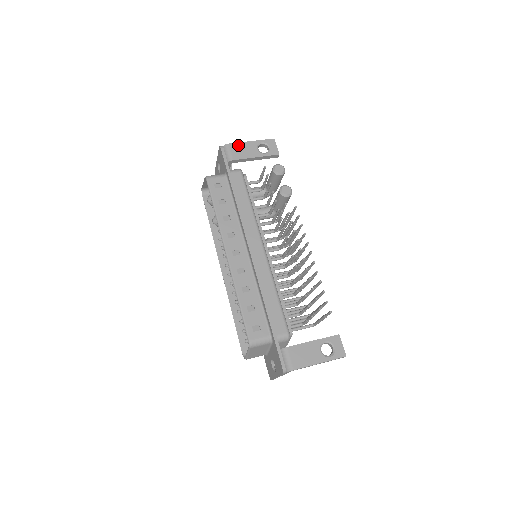
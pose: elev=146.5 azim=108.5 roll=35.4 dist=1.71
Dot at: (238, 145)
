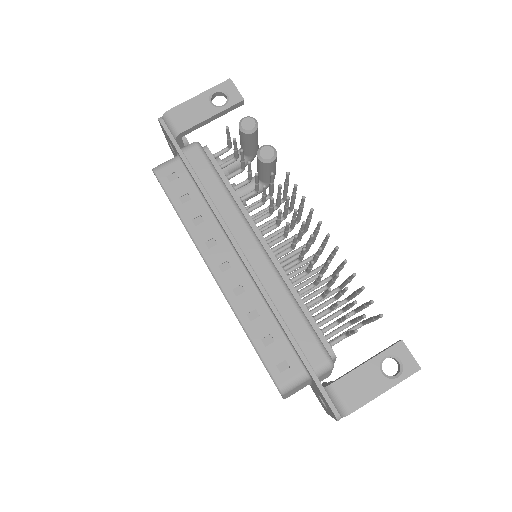
Dot at: (182, 107)
